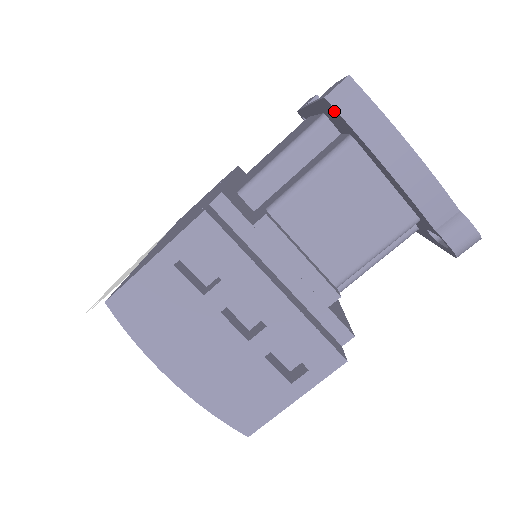
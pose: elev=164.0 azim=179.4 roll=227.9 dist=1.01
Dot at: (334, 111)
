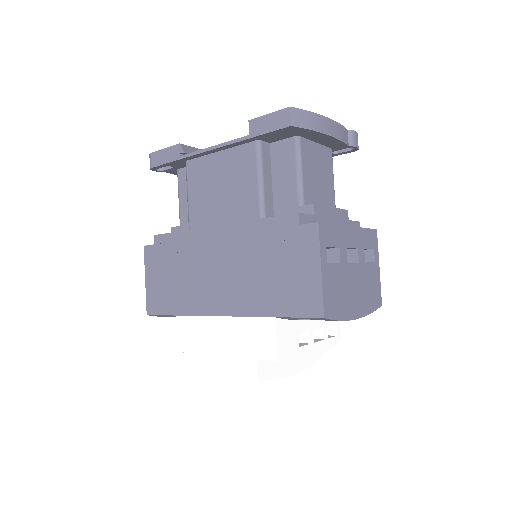
Dot at: (294, 129)
